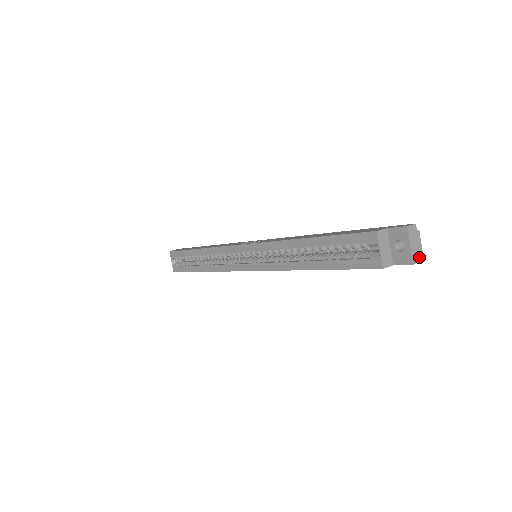
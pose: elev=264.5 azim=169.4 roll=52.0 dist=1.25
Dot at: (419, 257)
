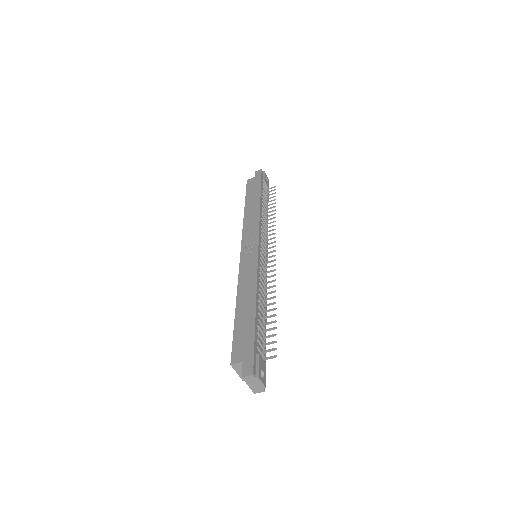
Dot at: (261, 390)
